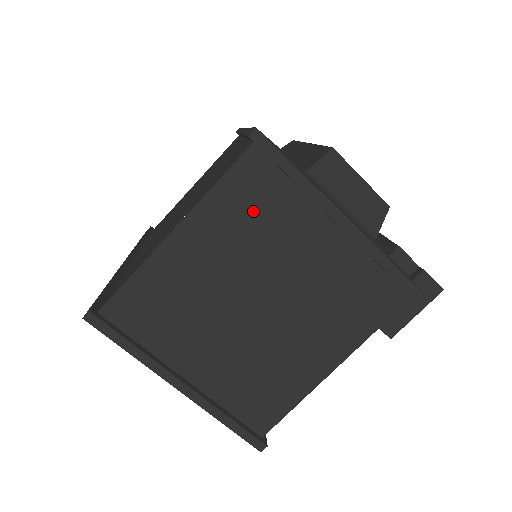
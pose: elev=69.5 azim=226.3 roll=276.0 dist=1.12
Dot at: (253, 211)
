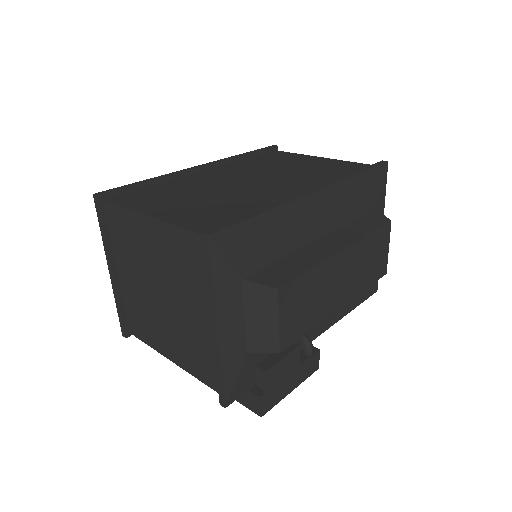
Dot at: (186, 261)
